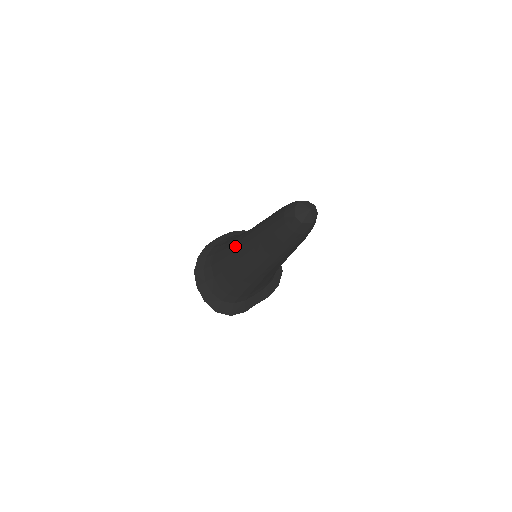
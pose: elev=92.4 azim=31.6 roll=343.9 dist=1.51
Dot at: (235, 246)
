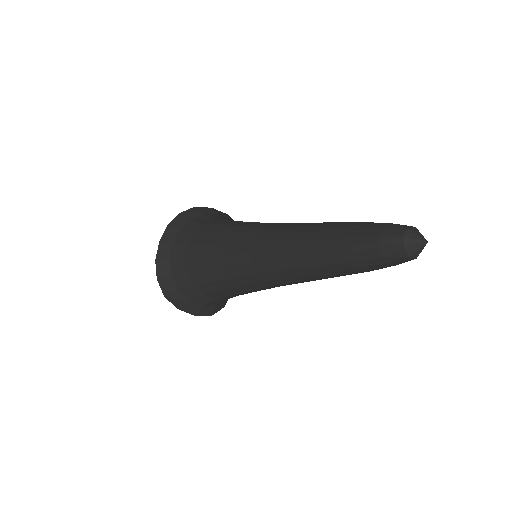
Dot at: (244, 269)
